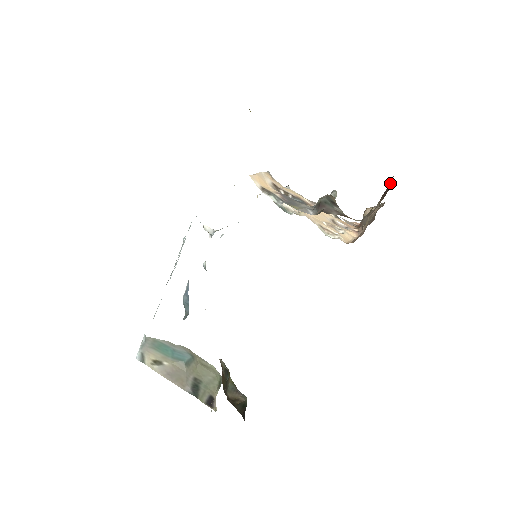
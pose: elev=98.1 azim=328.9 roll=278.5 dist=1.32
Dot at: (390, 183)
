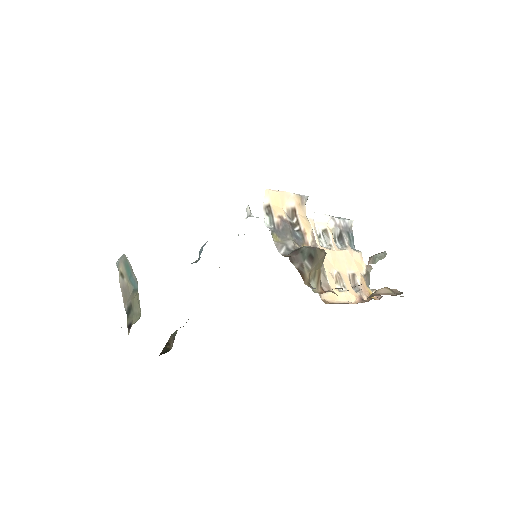
Dot at: occluded
